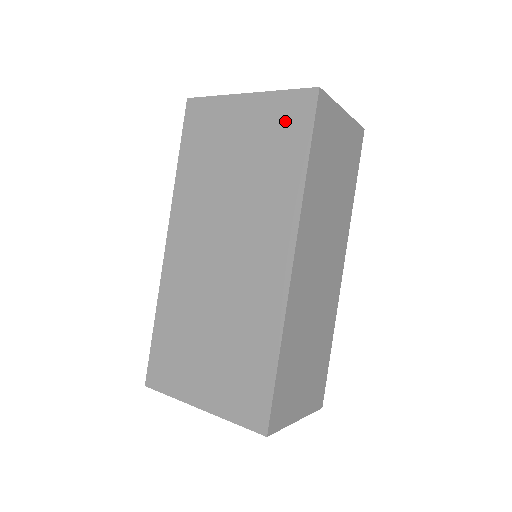
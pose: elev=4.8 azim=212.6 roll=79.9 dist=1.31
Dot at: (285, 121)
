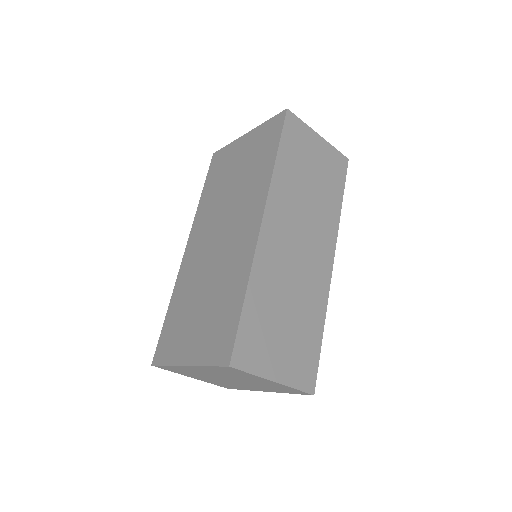
Dot at: (266, 137)
